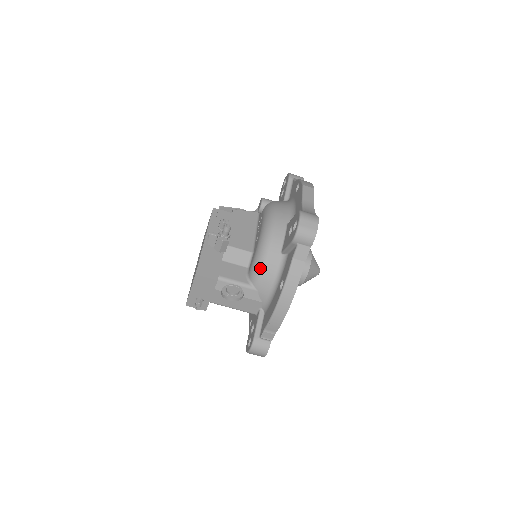
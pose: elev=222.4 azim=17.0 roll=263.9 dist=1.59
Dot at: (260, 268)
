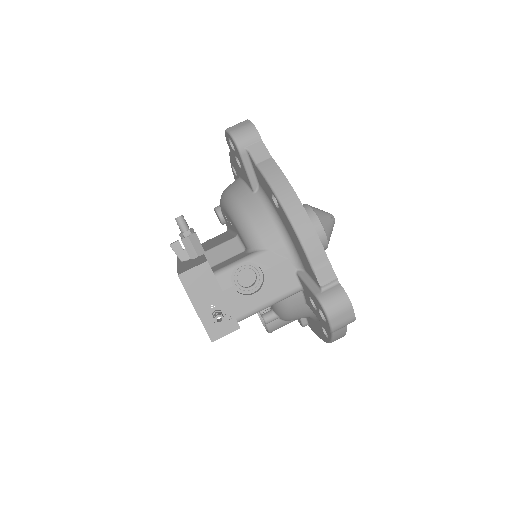
Dot at: (248, 224)
